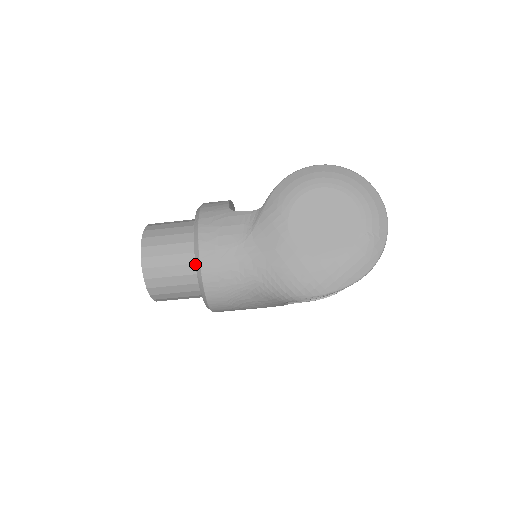
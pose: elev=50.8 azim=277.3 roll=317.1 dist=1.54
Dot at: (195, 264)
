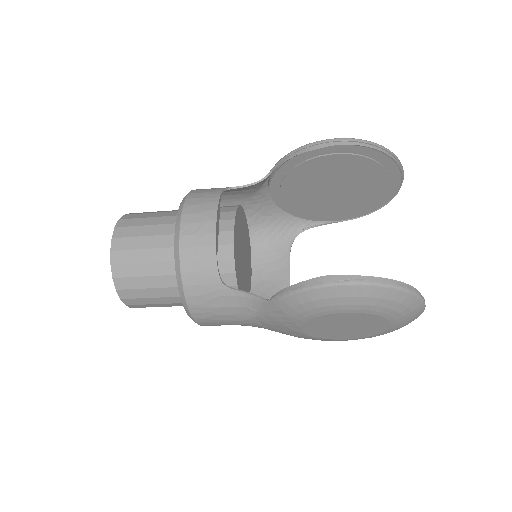
Dot at: occluded
